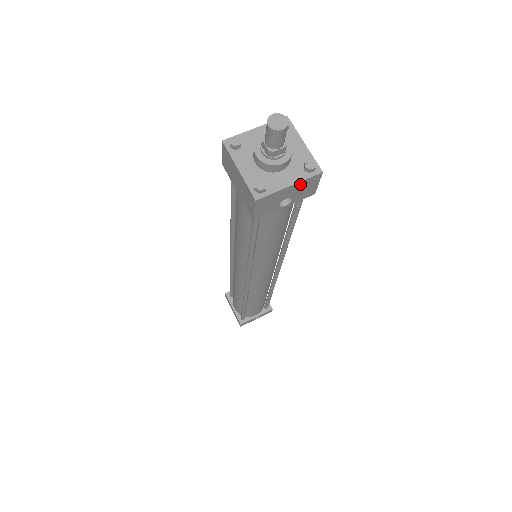
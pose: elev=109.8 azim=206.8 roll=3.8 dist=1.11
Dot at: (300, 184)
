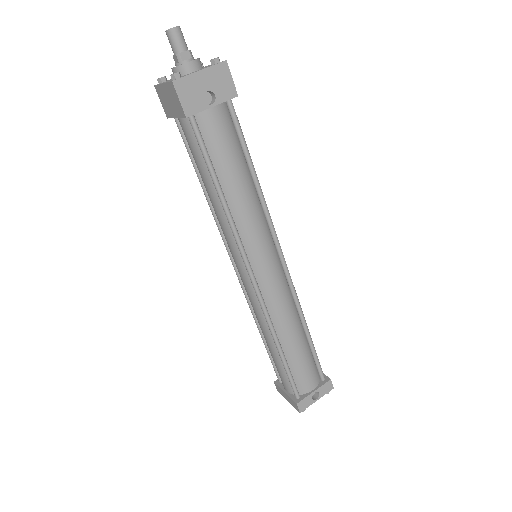
Dot at: (210, 72)
